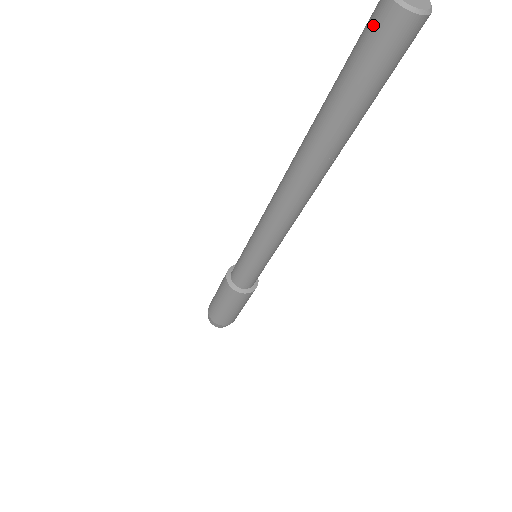
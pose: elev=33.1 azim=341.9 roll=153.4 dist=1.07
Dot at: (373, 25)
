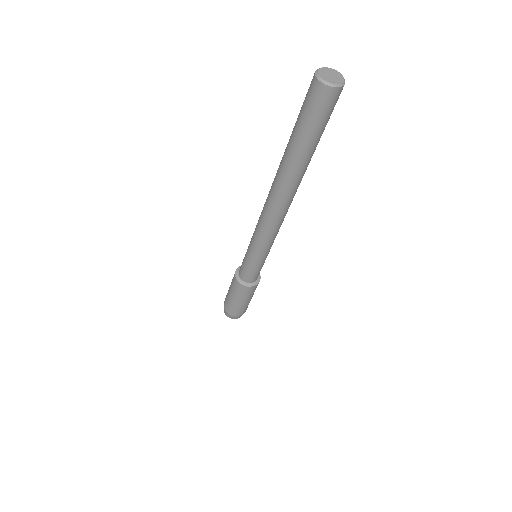
Dot at: (317, 100)
